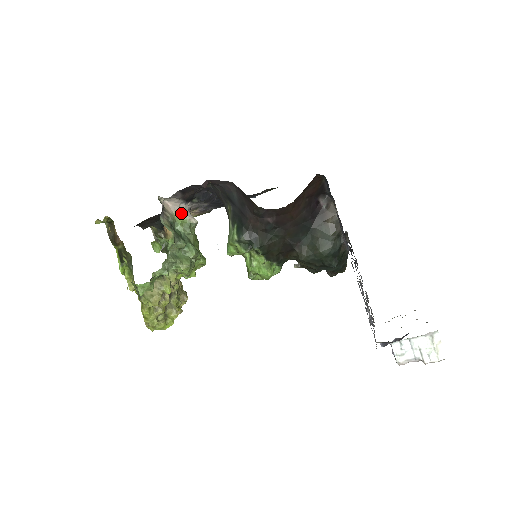
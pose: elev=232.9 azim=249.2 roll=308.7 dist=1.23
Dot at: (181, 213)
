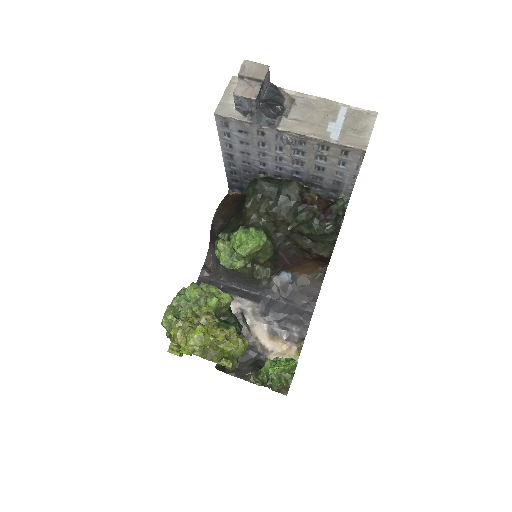
Dot at: occluded
